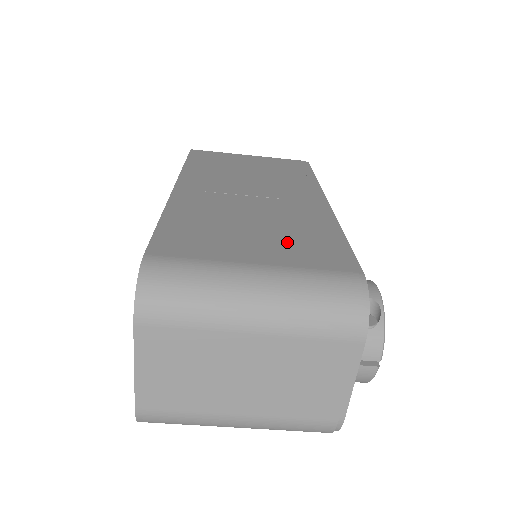
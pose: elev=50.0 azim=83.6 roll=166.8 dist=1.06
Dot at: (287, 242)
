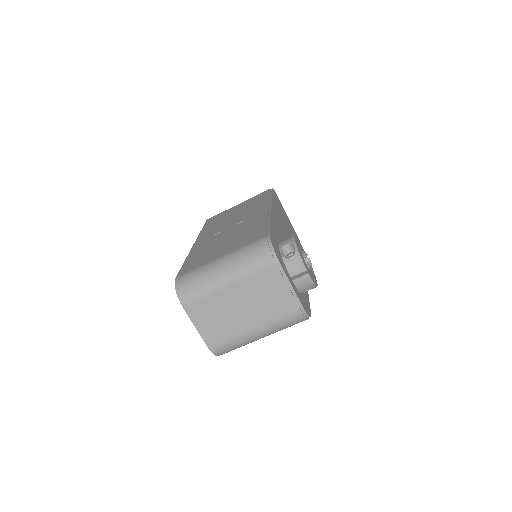
Dot at: (239, 240)
